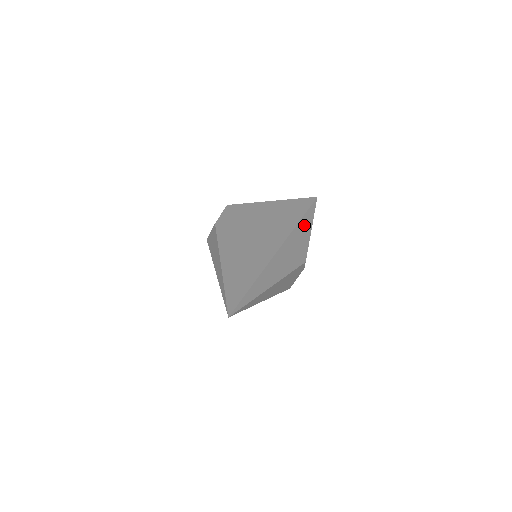
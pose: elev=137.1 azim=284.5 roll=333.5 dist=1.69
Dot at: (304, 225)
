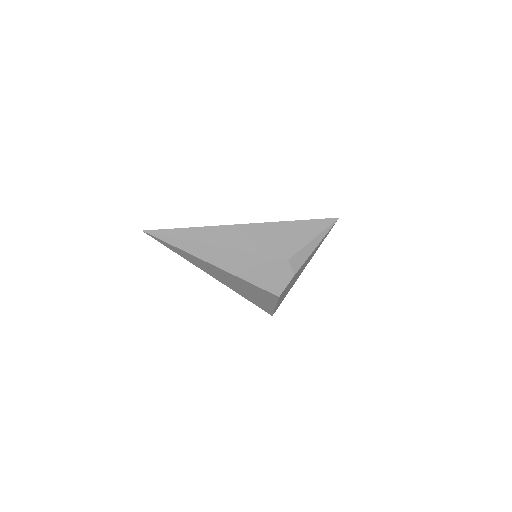
Dot at: (301, 228)
